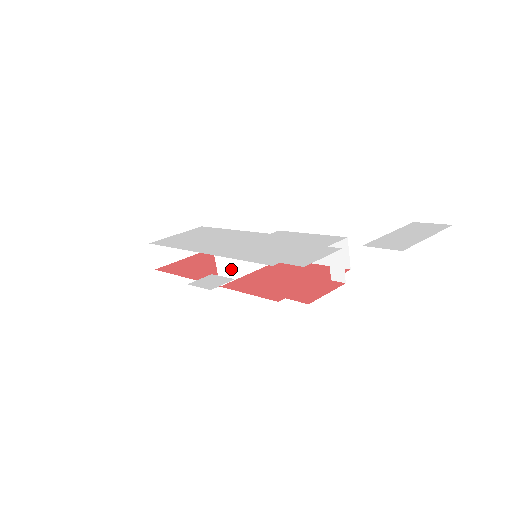
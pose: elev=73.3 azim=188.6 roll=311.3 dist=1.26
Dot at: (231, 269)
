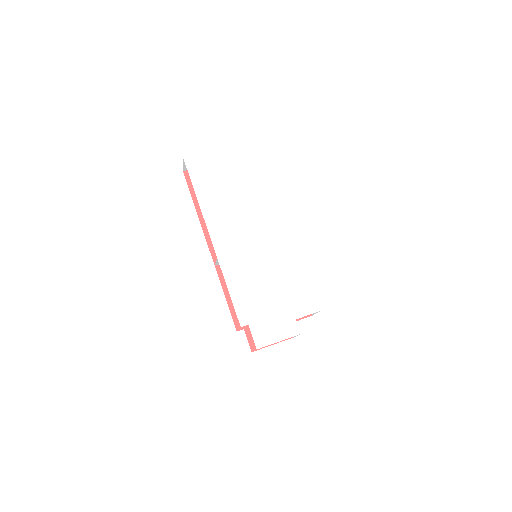
Dot at: occluded
